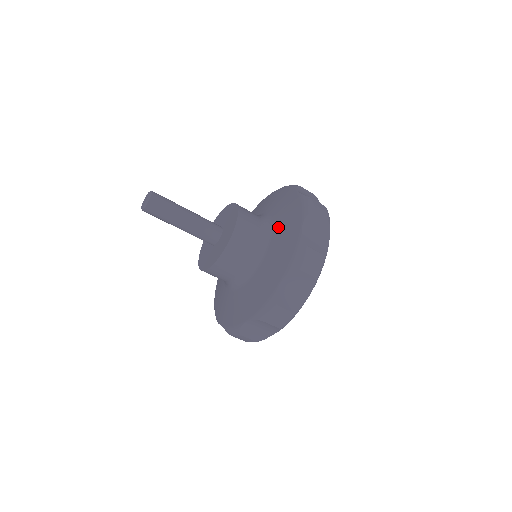
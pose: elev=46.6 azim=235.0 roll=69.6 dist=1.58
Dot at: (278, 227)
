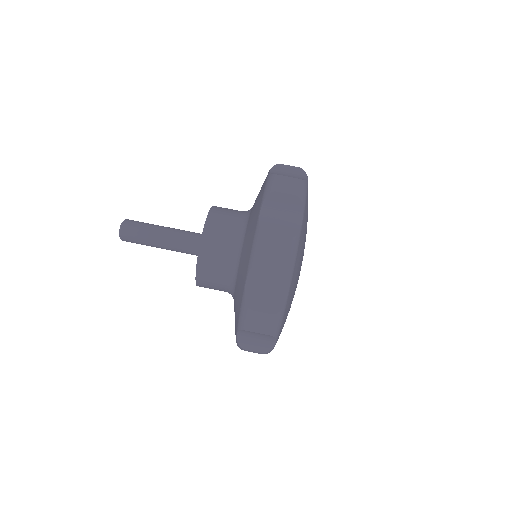
Dot at: occluded
